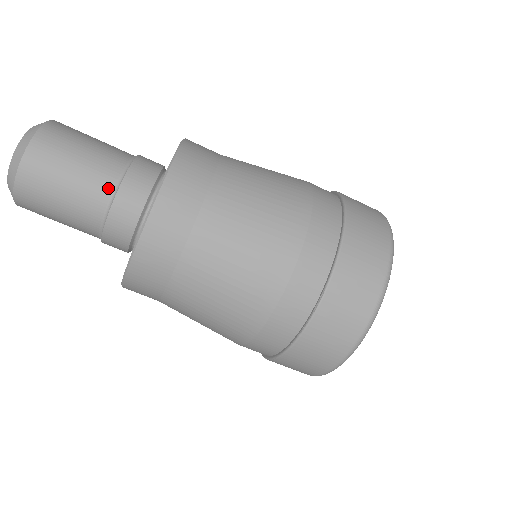
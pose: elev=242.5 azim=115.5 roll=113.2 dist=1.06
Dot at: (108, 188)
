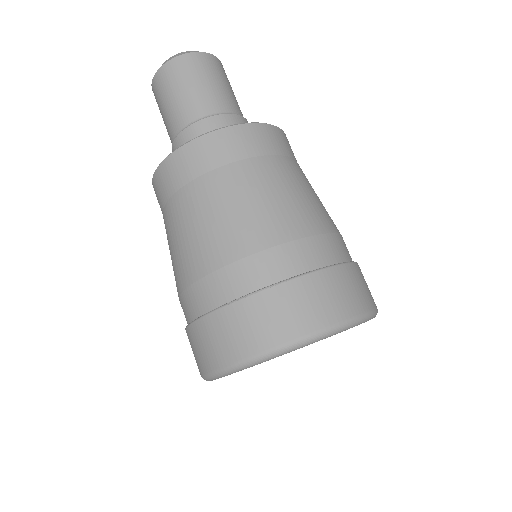
Dot at: (241, 114)
